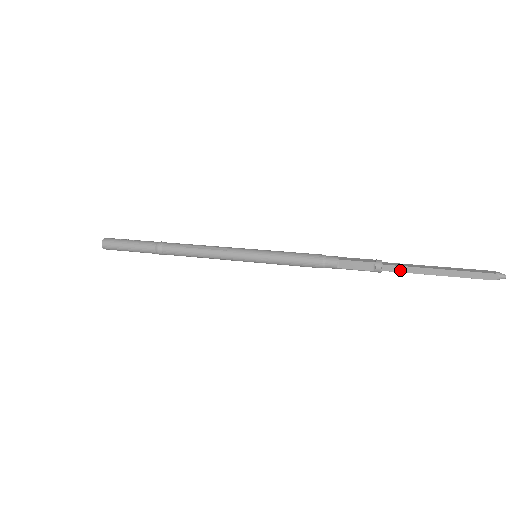
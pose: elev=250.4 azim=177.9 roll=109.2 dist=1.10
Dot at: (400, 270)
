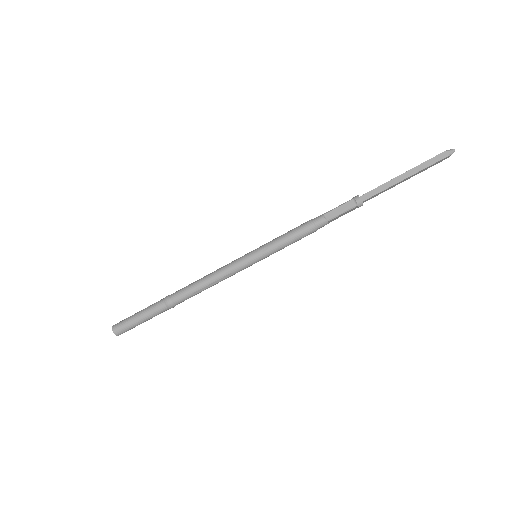
Dot at: (376, 192)
